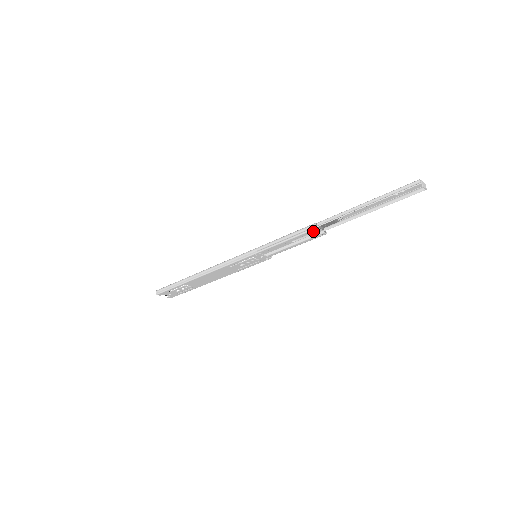
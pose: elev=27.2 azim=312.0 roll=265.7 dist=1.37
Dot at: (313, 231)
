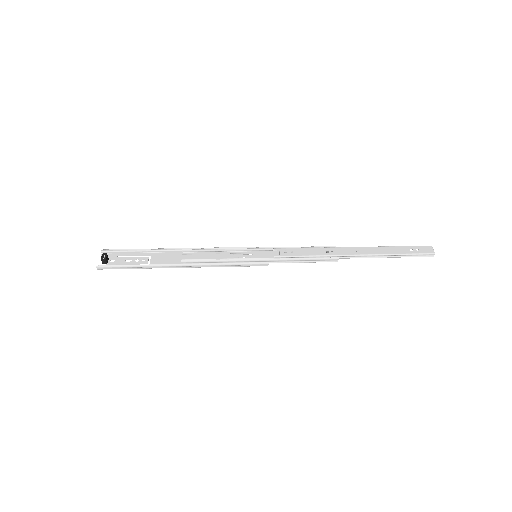
Dot at: (332, 260)
